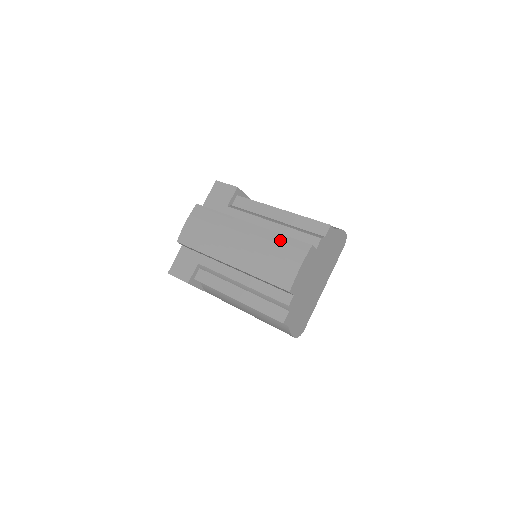
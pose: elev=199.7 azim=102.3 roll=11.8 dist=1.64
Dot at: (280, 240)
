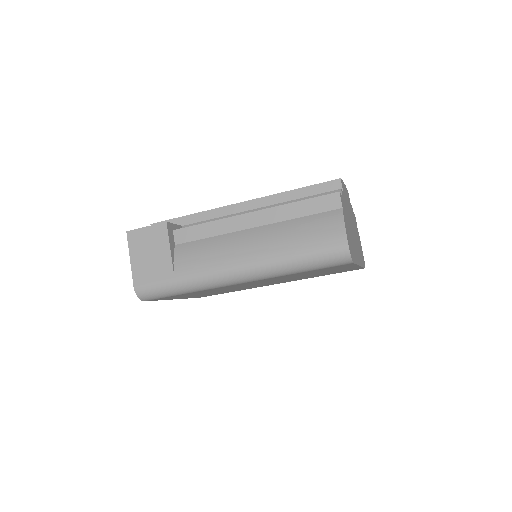
Dot at: occluded
